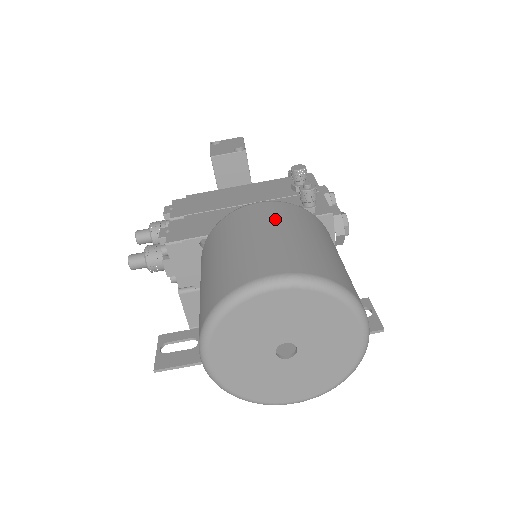
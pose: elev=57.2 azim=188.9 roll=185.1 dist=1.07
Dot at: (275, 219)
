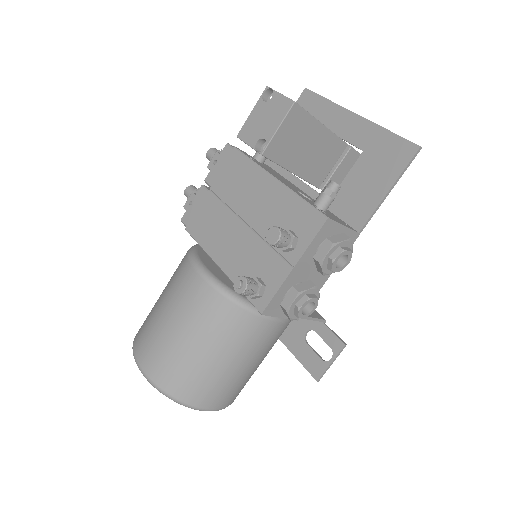
Dot at: (184, 308)
